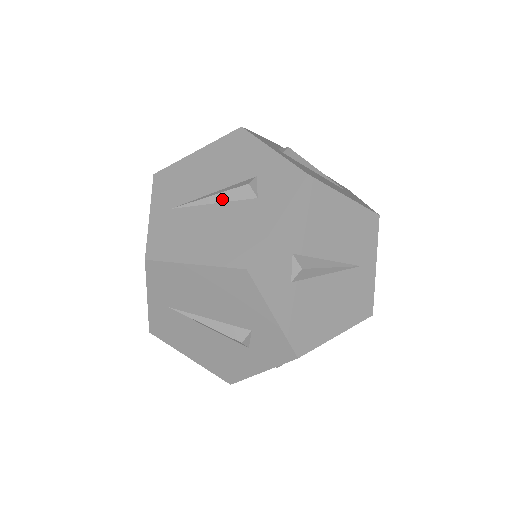
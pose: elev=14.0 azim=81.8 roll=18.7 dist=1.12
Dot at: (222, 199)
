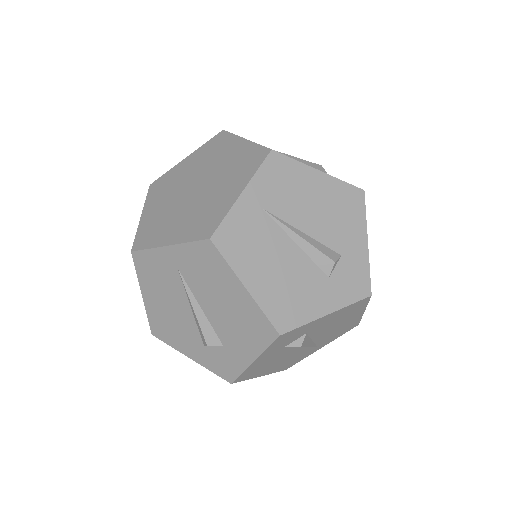
Dot at: (304, 163)
